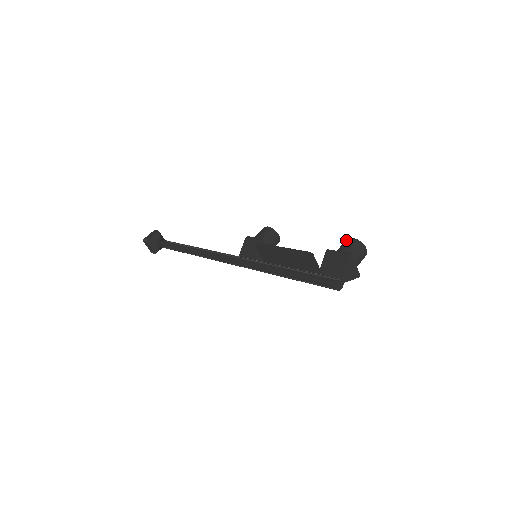
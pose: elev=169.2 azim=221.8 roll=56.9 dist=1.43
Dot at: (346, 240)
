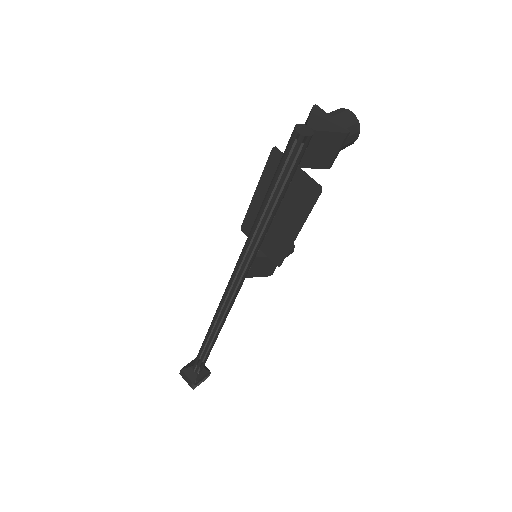
Dot at: occluded
